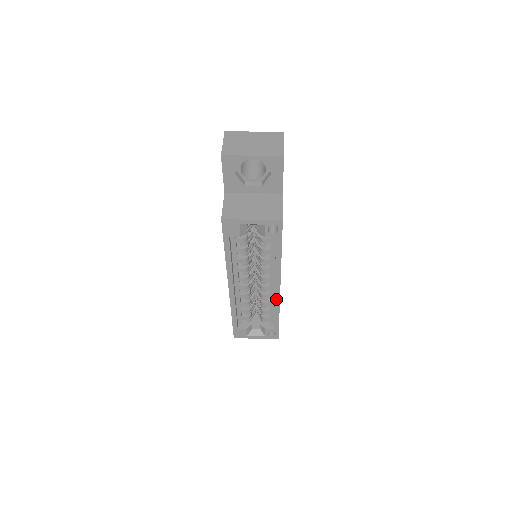
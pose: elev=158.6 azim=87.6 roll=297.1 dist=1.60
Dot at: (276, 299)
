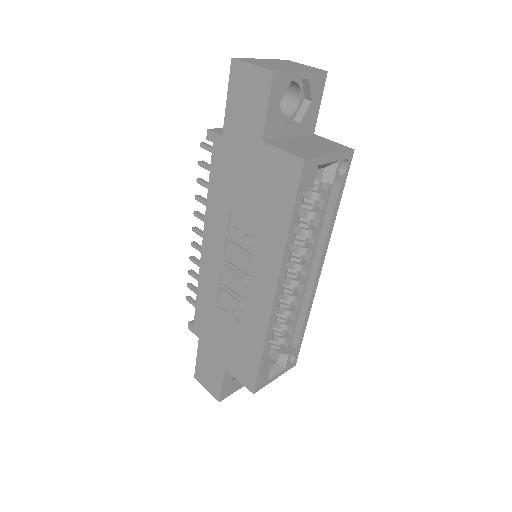
Dot at: (312, 293)
